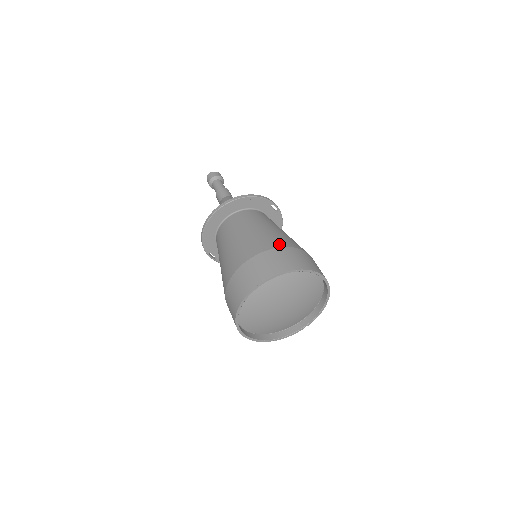
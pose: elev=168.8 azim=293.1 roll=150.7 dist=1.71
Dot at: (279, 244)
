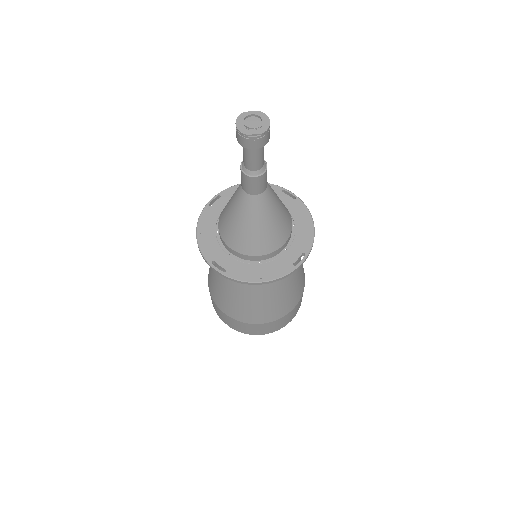
Dot at: (260, 321)
